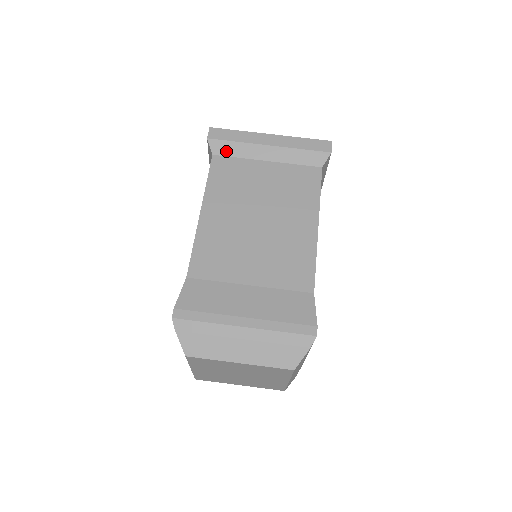
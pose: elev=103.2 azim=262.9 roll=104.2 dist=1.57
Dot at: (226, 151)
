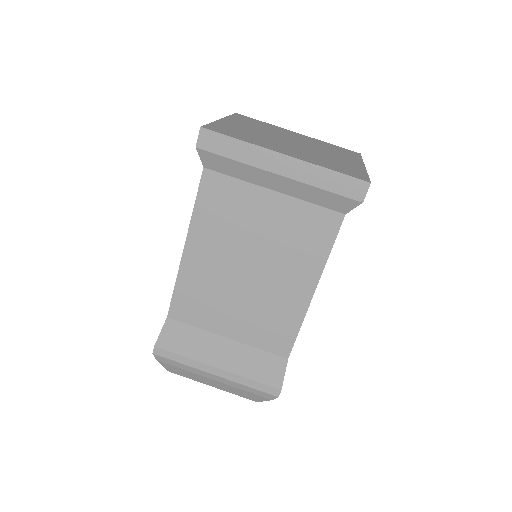
Dot at: (221, 167)
